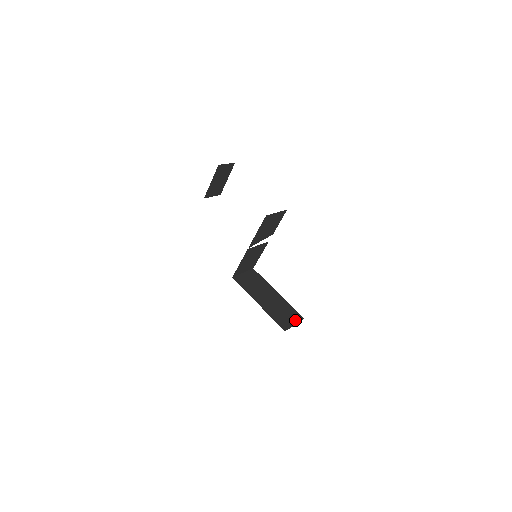
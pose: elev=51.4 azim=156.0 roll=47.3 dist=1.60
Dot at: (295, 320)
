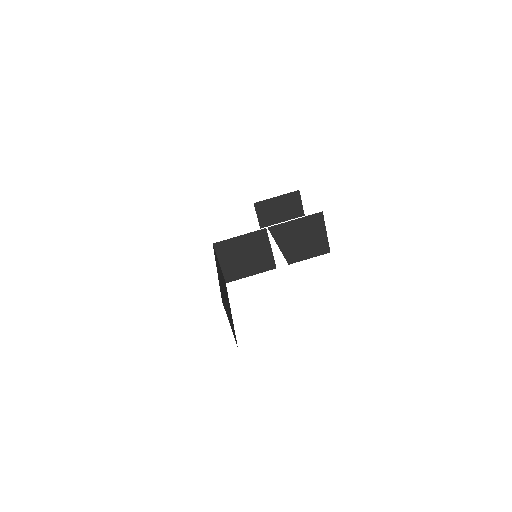
Dot at: (232, 328)
